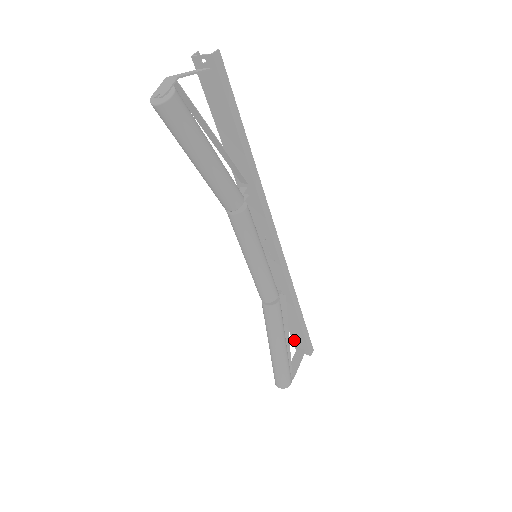
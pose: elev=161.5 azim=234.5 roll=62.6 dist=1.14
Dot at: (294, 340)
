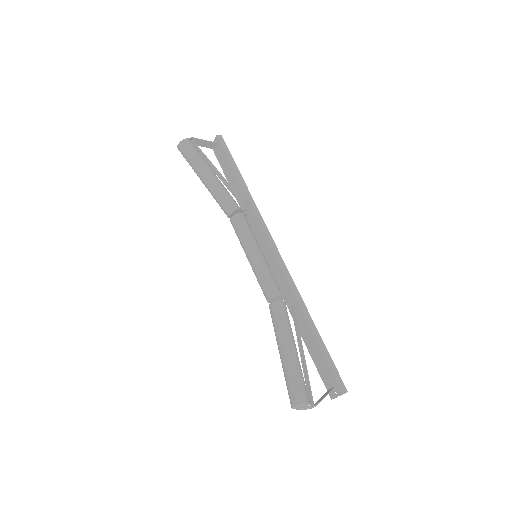
Dot at: (323, 378)
